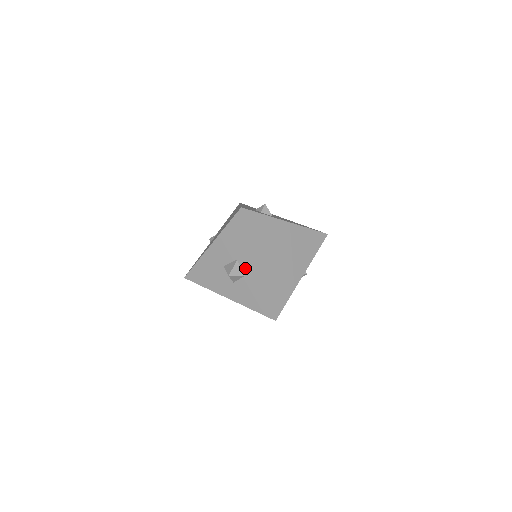
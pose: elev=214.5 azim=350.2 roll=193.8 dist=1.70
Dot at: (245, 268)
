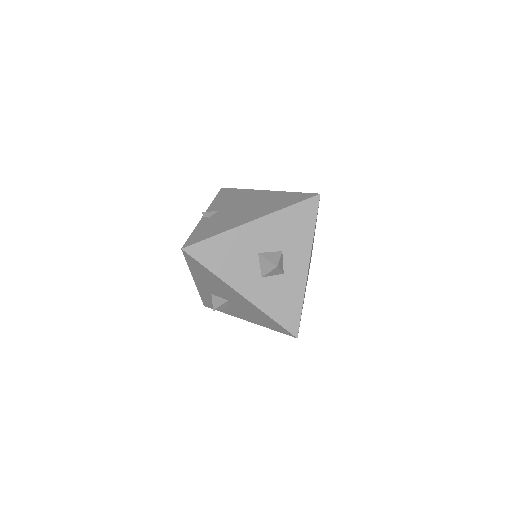
Dot at: (289, 264)
